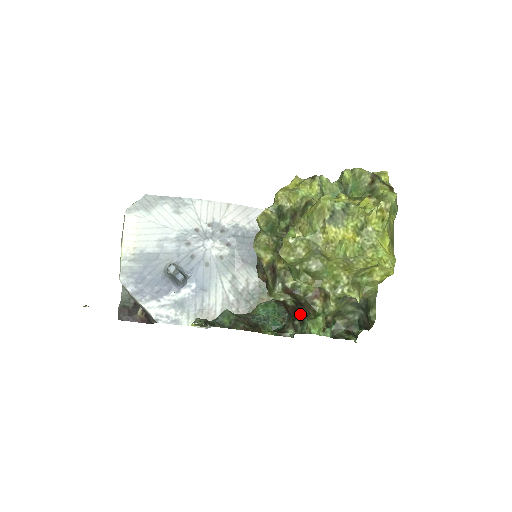
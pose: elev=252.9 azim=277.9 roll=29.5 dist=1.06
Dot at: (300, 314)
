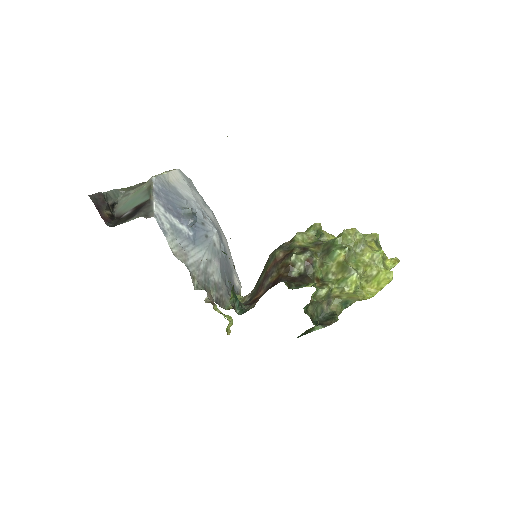
Dot at: (300, 281)
